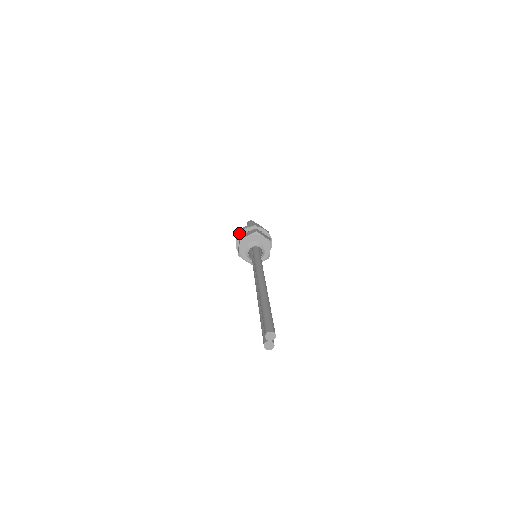
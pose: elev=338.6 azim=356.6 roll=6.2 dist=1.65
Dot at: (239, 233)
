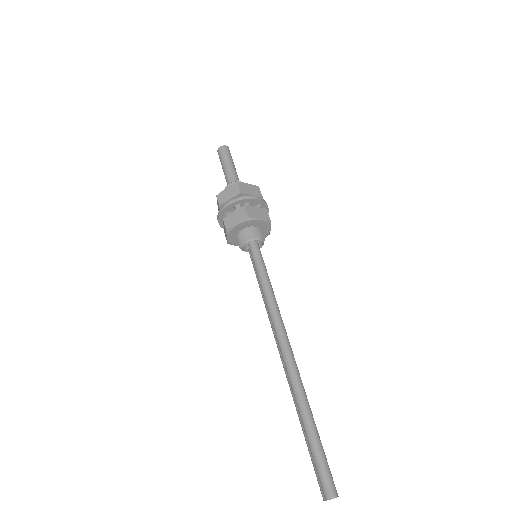
Dot at: (220, 212)
